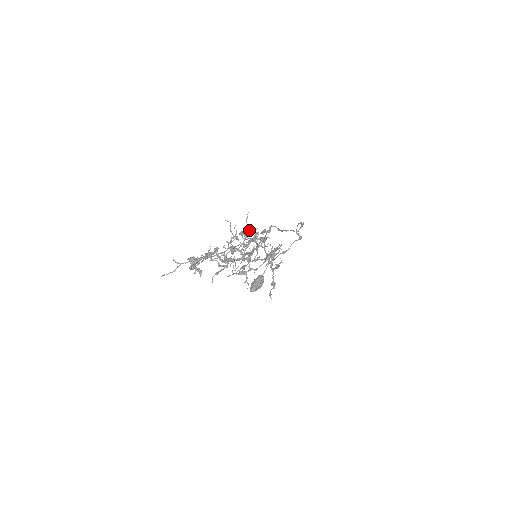
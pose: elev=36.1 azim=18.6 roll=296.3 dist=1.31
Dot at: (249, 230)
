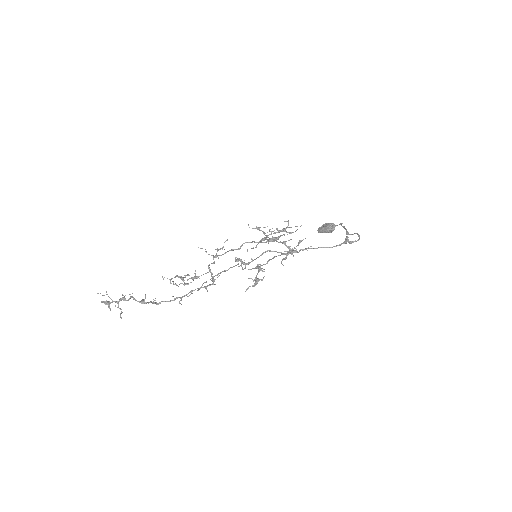
Dot at: (208, 267)
